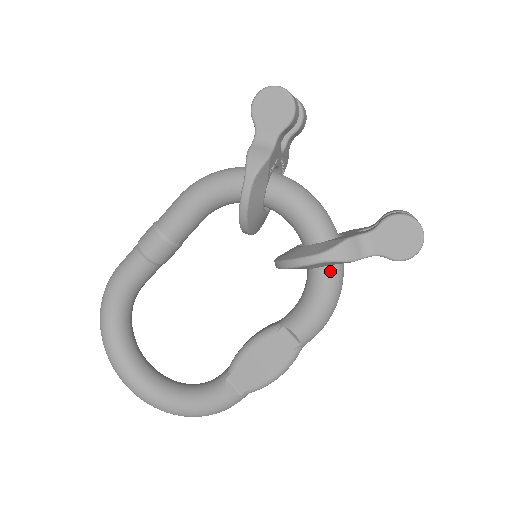
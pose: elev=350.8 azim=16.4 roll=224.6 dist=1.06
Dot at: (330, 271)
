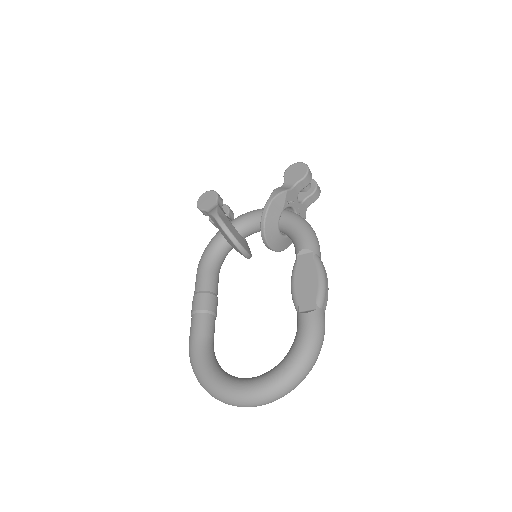
Dot at: (289, 214)
